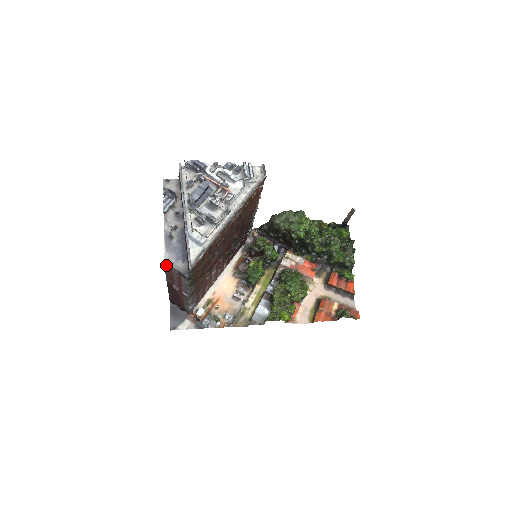
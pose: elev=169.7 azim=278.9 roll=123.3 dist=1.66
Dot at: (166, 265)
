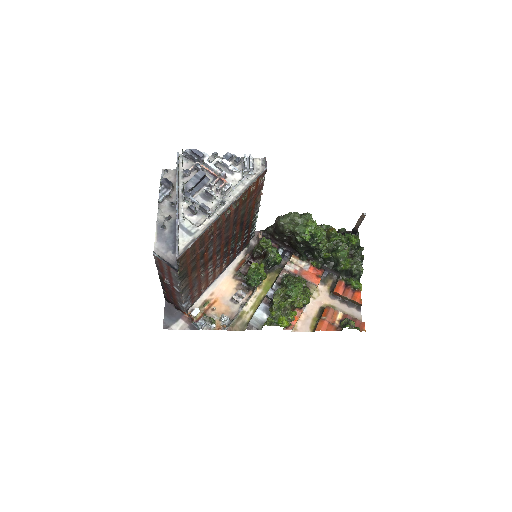
Dot at: (155, 255)
